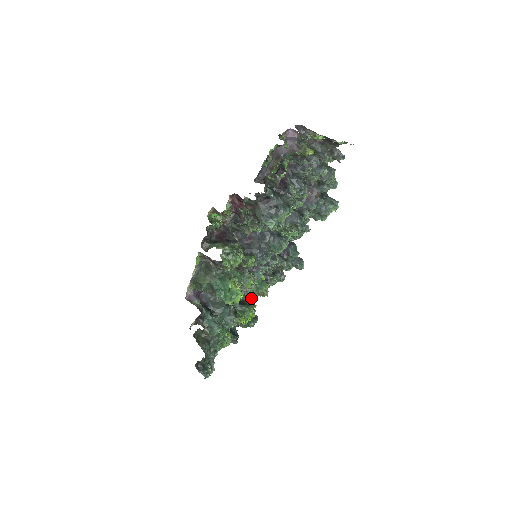
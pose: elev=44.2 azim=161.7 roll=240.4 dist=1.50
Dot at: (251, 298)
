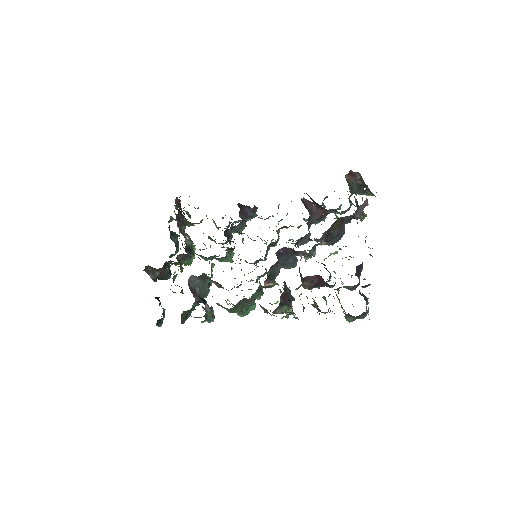
Dot at: occluded
